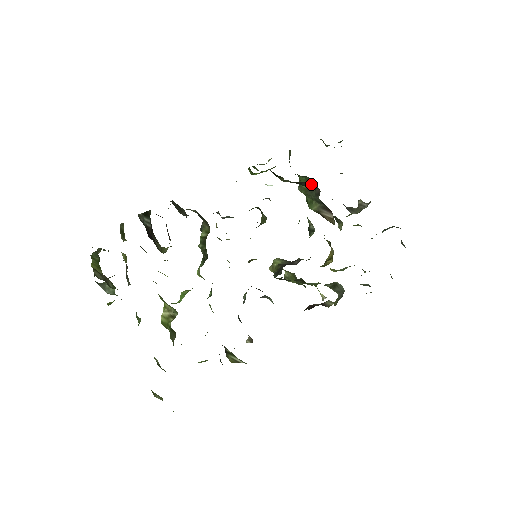
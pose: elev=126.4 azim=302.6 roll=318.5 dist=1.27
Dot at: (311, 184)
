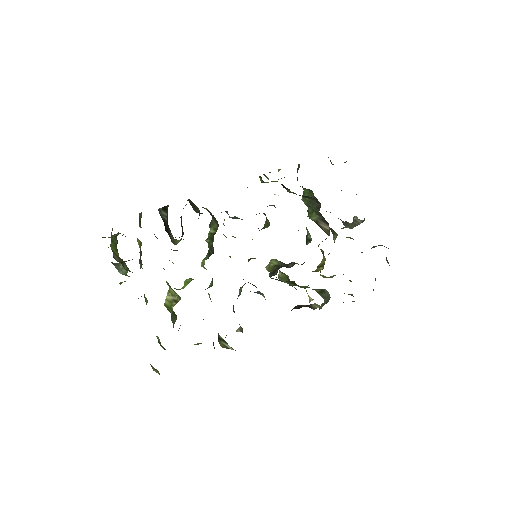
Dot at: (314, 198)
